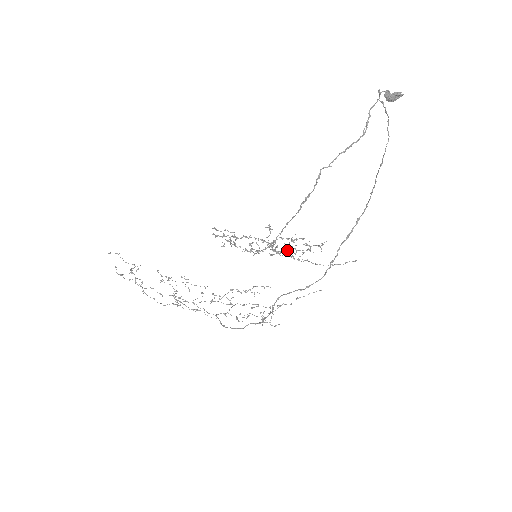
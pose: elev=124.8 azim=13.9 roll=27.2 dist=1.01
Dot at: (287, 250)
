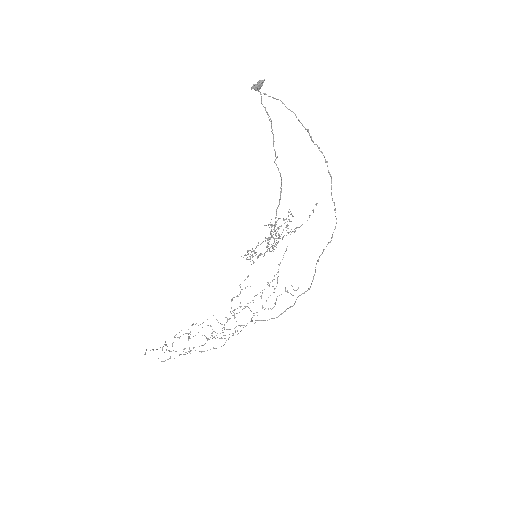
Dot at: (282, 232)
